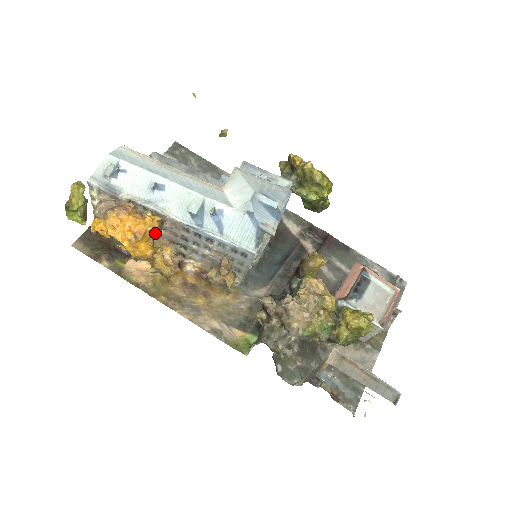
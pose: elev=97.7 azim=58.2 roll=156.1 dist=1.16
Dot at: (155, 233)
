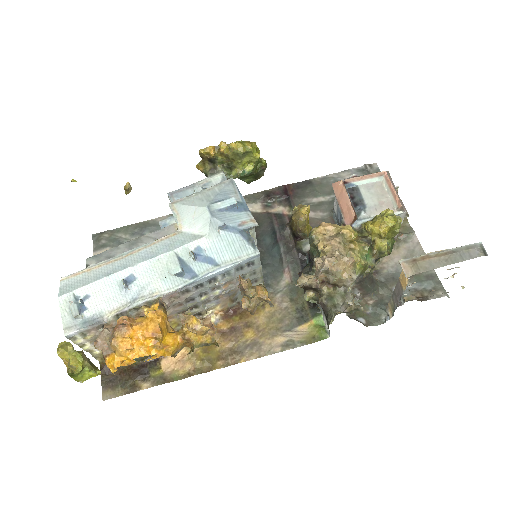
Dot at: (166, 319)
